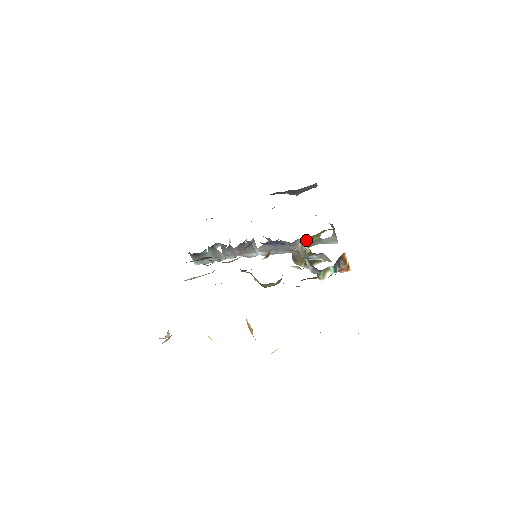
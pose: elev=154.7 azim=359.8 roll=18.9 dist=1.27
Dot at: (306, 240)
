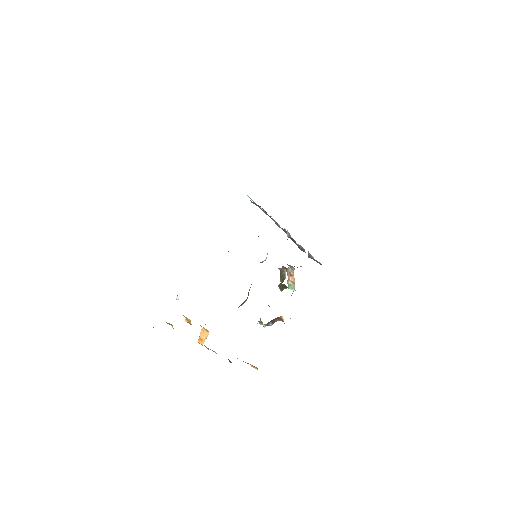
Dot at: (289, 266)
